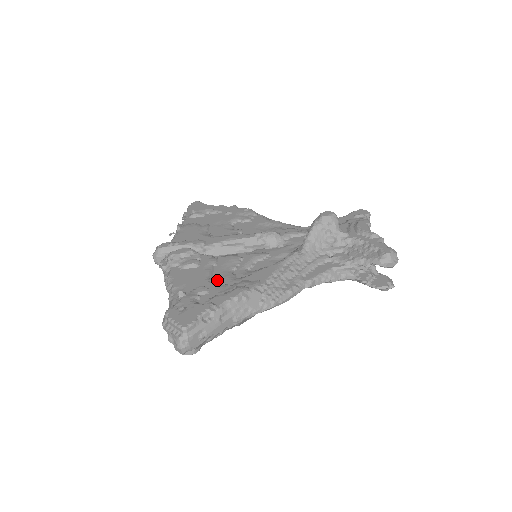
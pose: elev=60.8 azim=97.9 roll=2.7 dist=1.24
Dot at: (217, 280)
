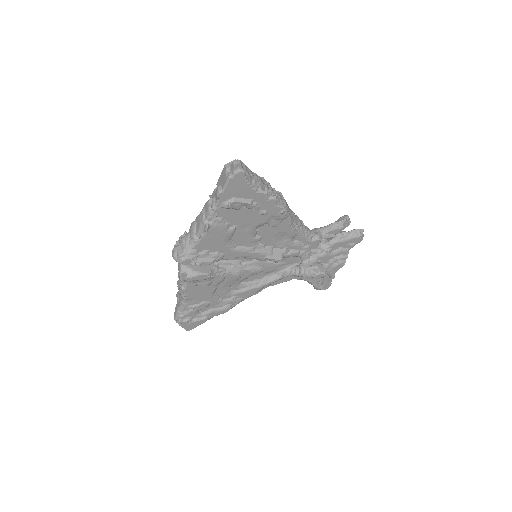
Dot at: (217, 294)
